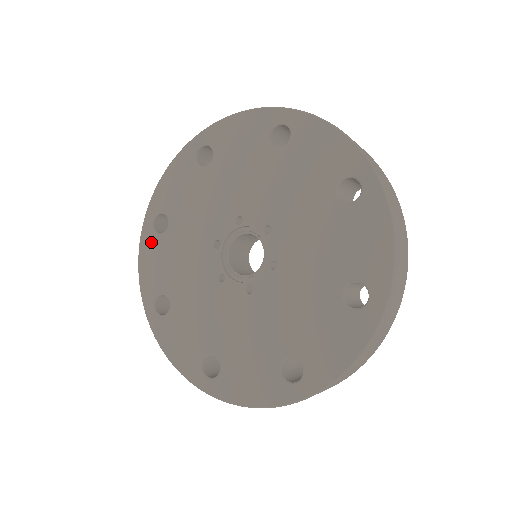
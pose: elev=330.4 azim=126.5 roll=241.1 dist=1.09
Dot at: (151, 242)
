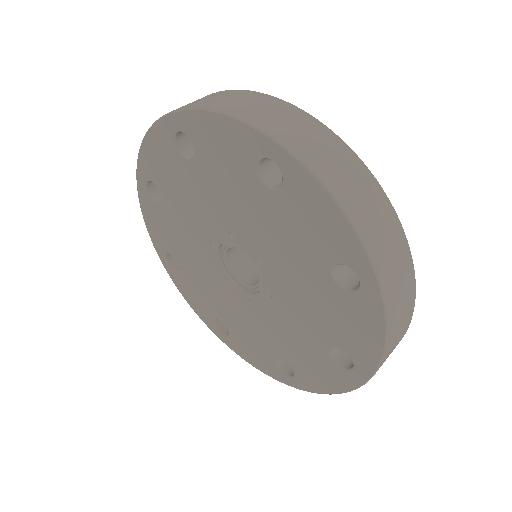
Dot at: (149, 204)
